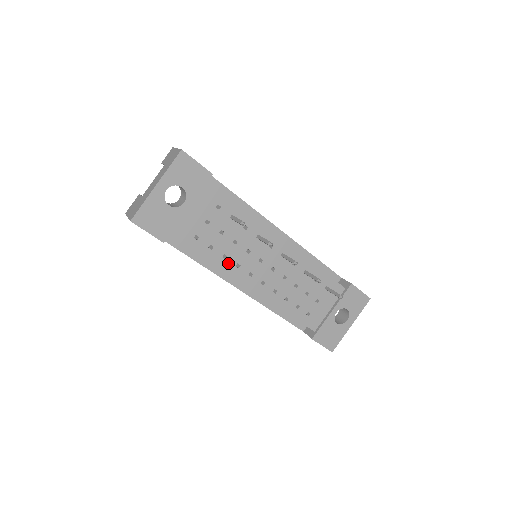
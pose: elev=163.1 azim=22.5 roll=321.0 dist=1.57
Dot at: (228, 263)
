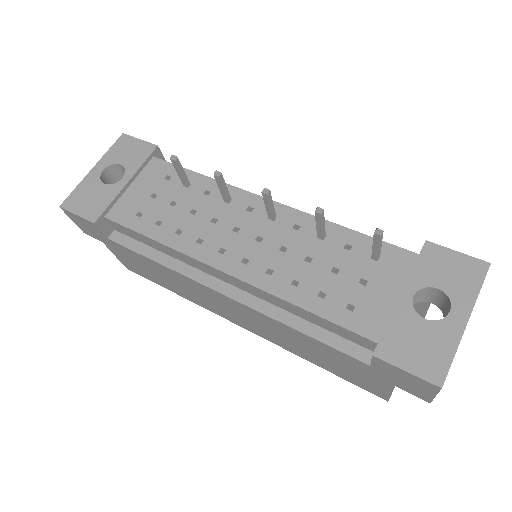
Dot at: (184, 240)
